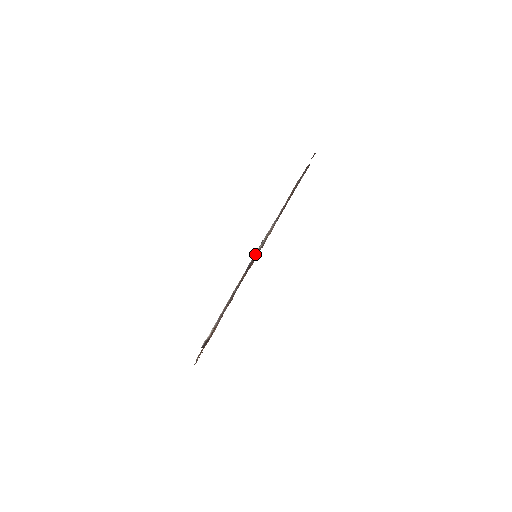
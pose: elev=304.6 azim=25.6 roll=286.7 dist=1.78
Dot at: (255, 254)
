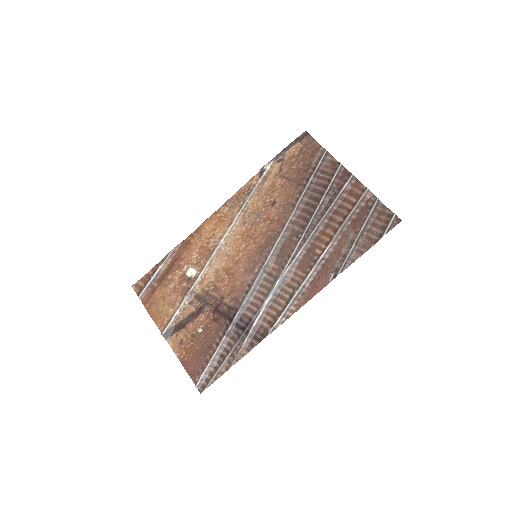
Dot at: (263, 309)
